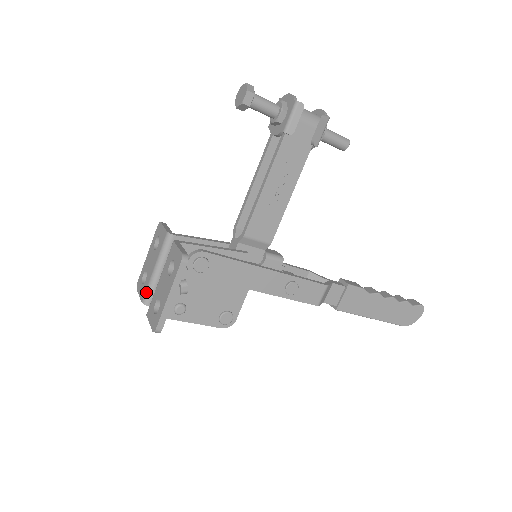
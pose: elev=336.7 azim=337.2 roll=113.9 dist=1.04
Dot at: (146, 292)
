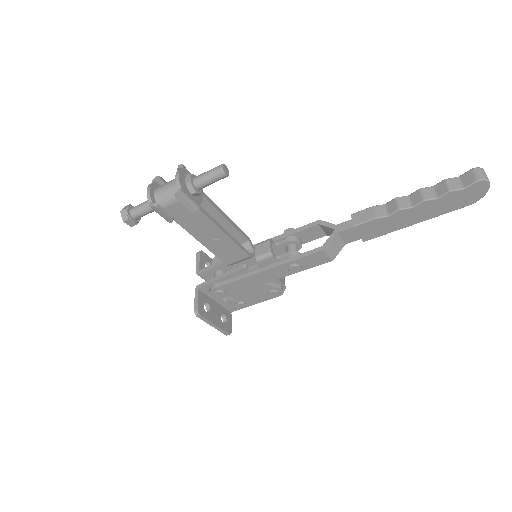
Dot at: occluded
